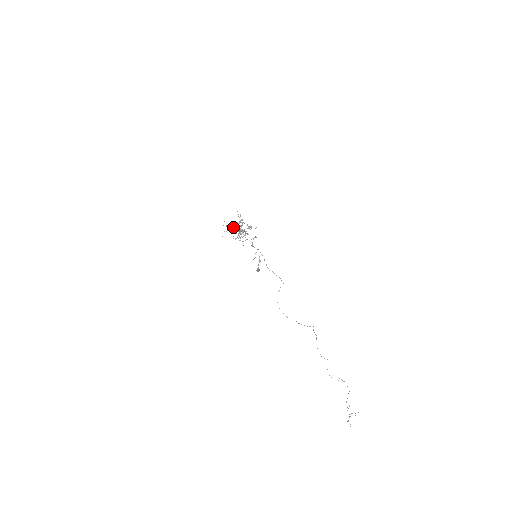
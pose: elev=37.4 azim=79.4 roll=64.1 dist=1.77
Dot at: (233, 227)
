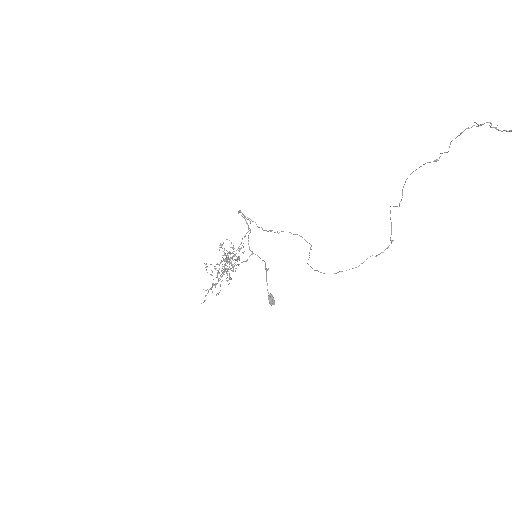
Dot at: (218, 273)
